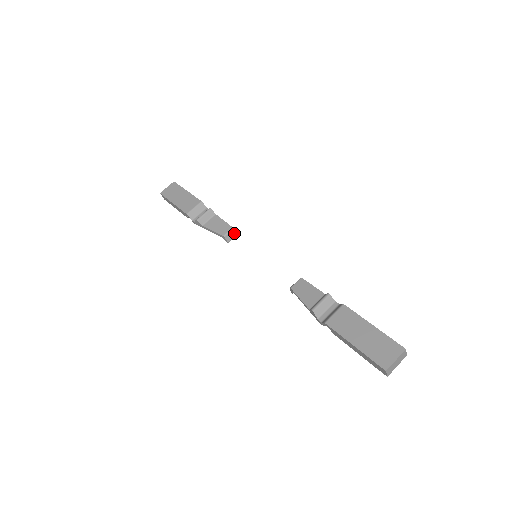
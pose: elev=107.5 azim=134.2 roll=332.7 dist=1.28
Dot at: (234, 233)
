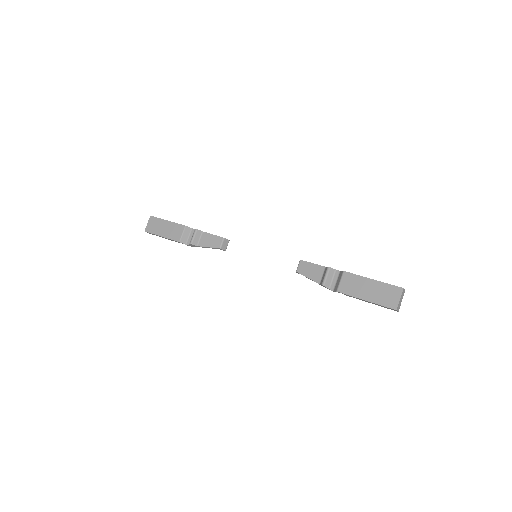
Dot at: (226, 241)
